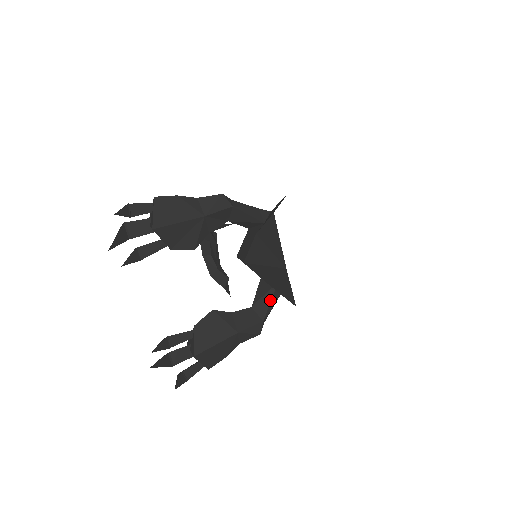
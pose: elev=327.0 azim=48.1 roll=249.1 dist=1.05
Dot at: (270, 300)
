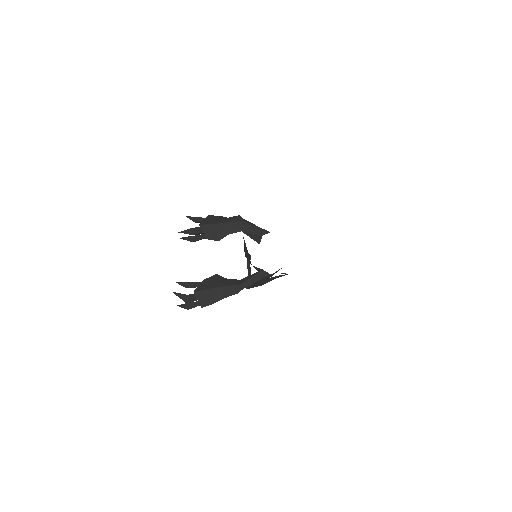
Dot at: (251, 277)
